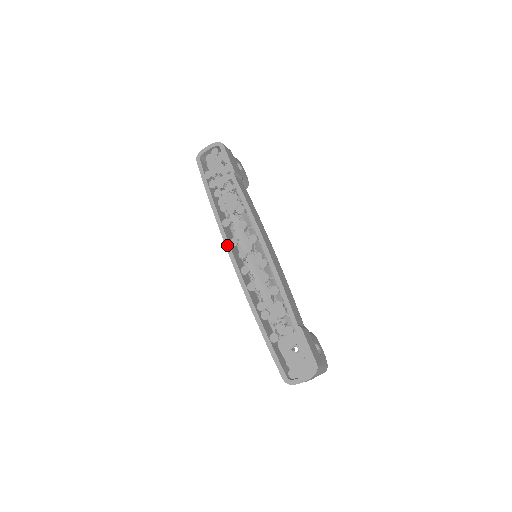
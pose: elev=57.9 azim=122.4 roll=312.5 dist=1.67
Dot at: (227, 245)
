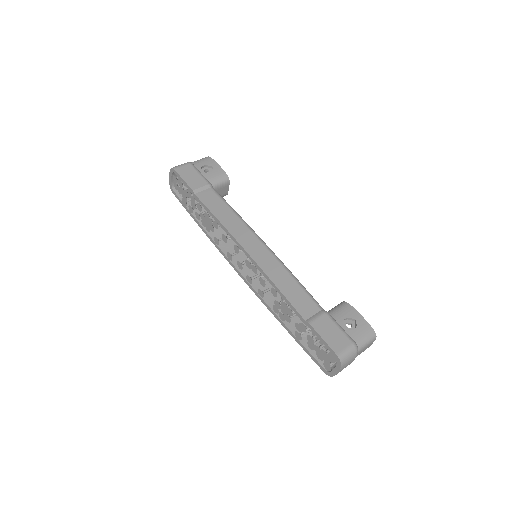
Dot at: (228, 261)
